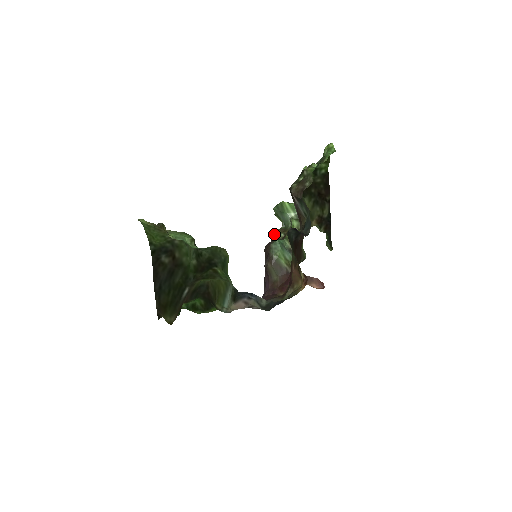
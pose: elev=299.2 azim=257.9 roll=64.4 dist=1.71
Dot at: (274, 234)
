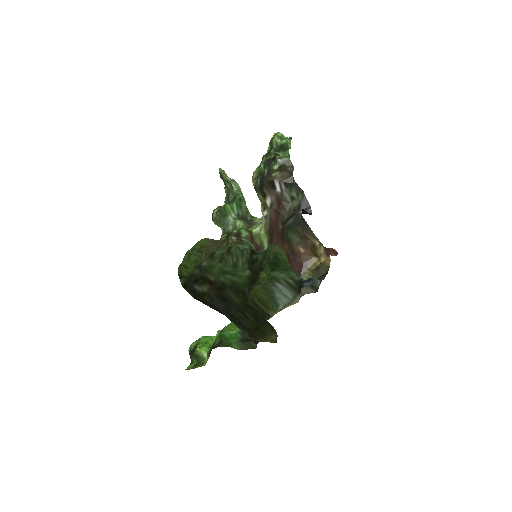
Dot at: occluded
